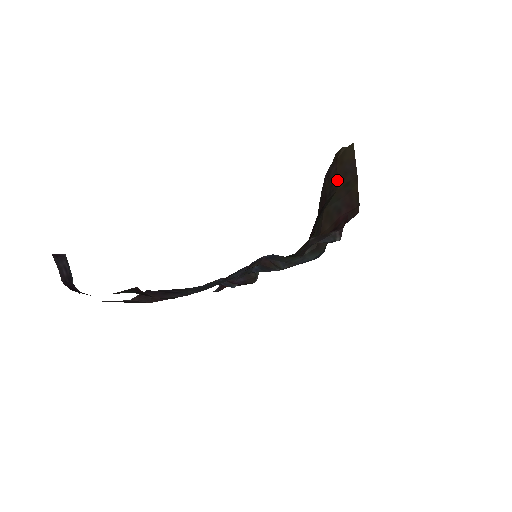
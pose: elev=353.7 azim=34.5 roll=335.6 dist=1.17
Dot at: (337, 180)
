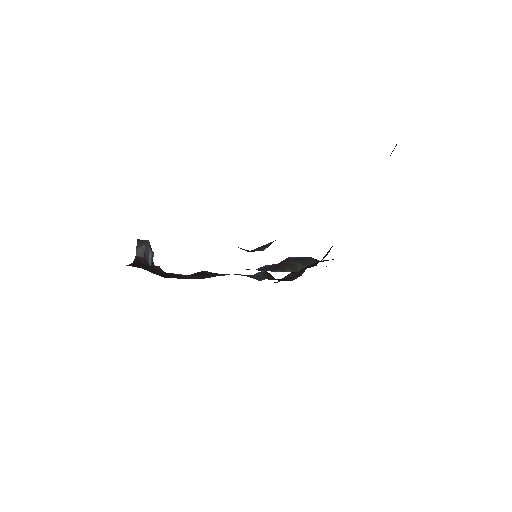
Dot at: occluded
